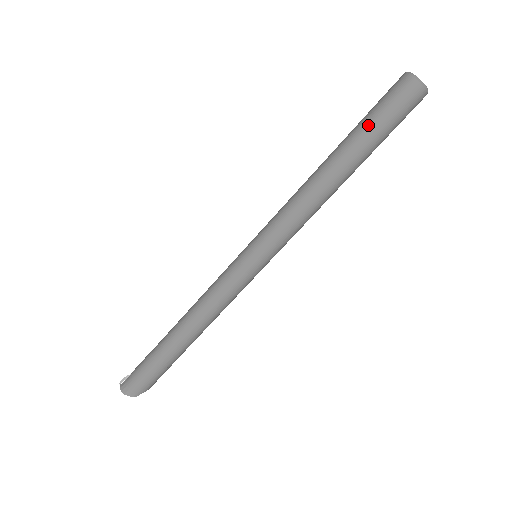
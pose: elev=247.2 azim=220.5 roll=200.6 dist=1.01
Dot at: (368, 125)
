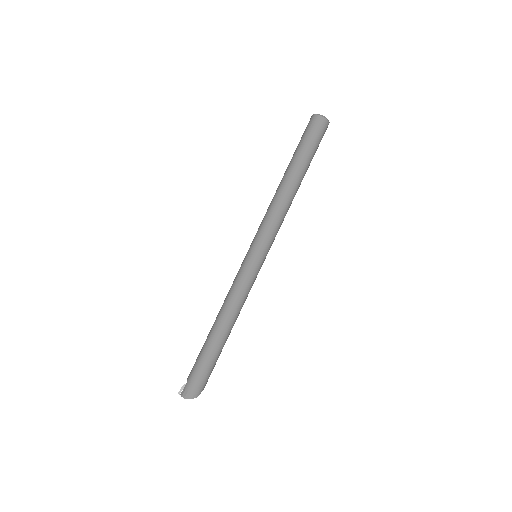
Dot at: (303, 149)
